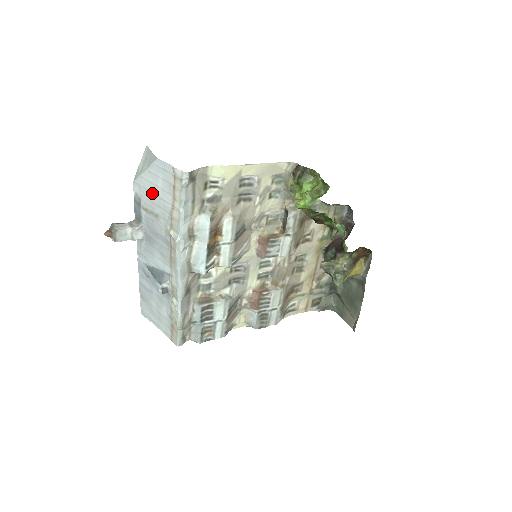
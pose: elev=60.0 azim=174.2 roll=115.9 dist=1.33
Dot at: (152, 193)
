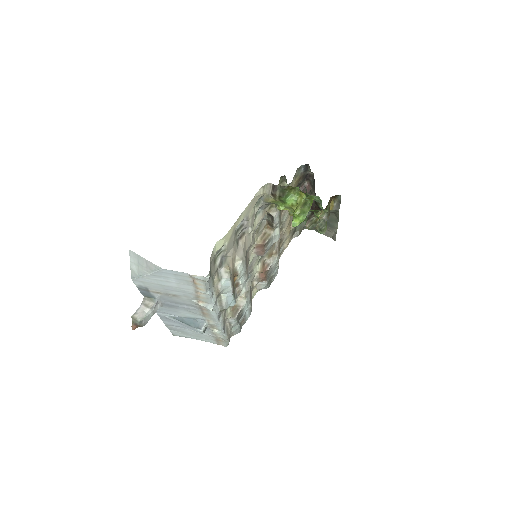
Dot at: (163, 285)
